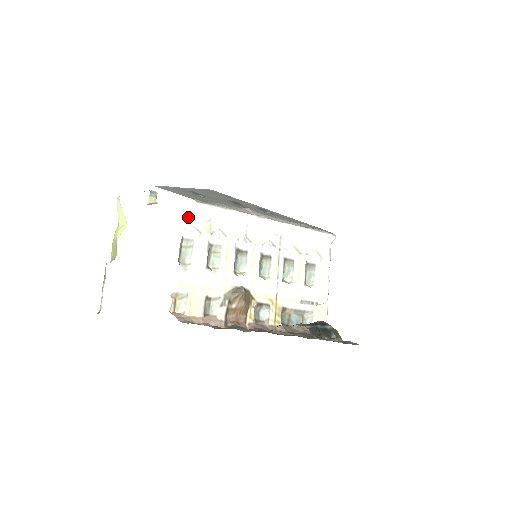
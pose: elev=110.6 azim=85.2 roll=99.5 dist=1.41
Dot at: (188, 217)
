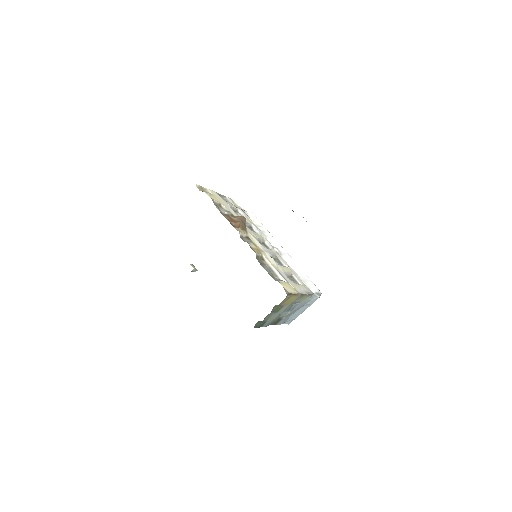
Dot at: (234, 201)
